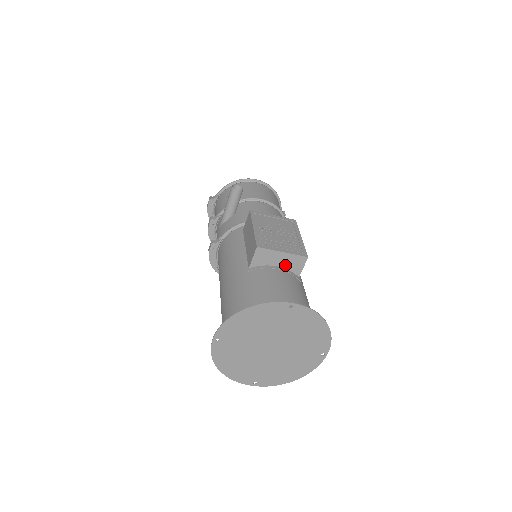
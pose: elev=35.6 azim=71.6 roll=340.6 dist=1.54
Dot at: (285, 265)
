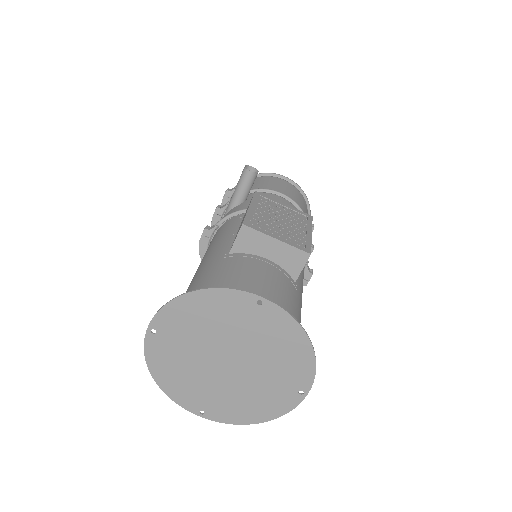
Dot at: (278, 259)
